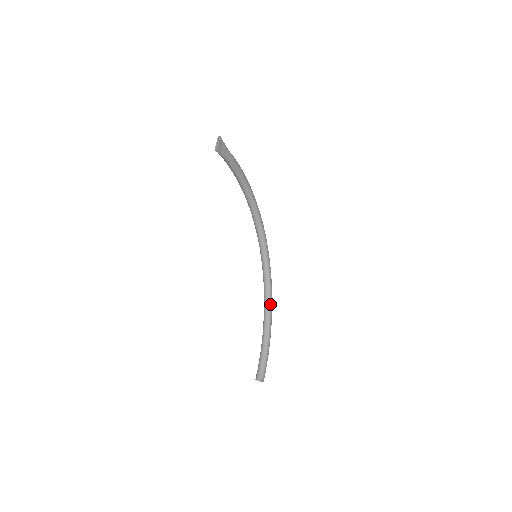
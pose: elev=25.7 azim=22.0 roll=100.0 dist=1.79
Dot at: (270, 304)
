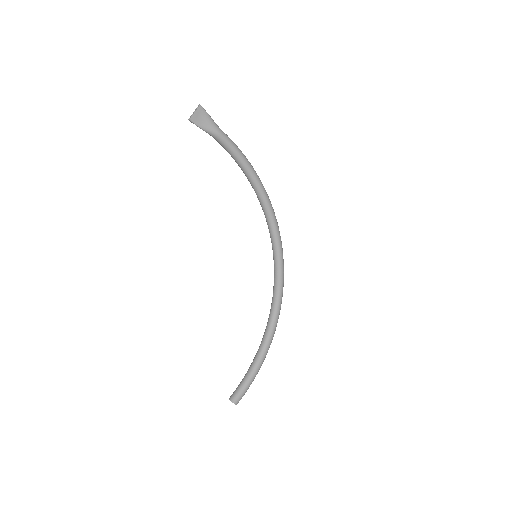
Dot at: (273, 319)
